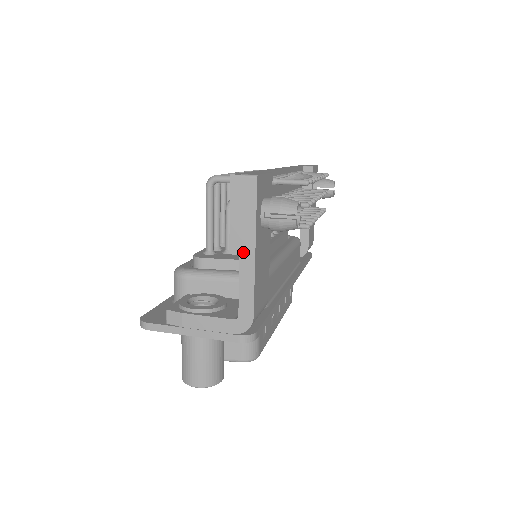
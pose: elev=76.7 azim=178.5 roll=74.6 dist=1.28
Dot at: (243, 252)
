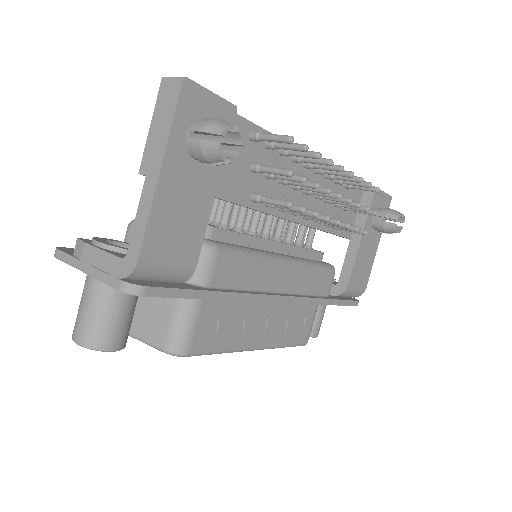
Dot at: (150, 172)
